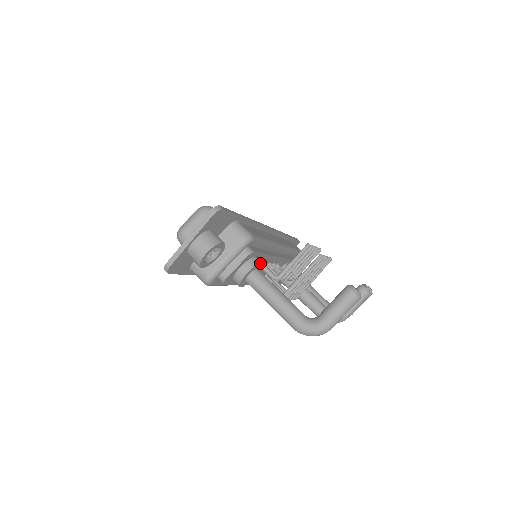
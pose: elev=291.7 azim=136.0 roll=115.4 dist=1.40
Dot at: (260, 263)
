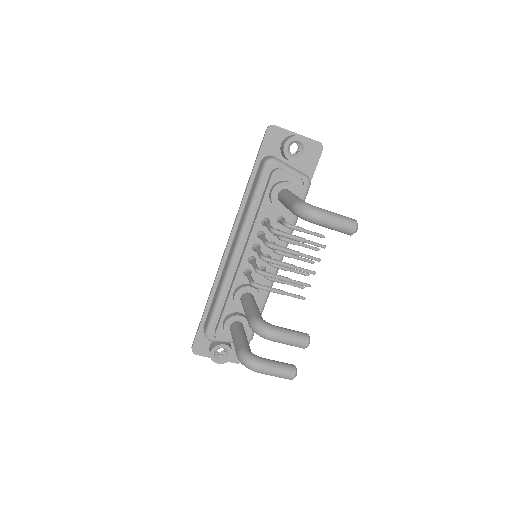
Dot at: occluded
